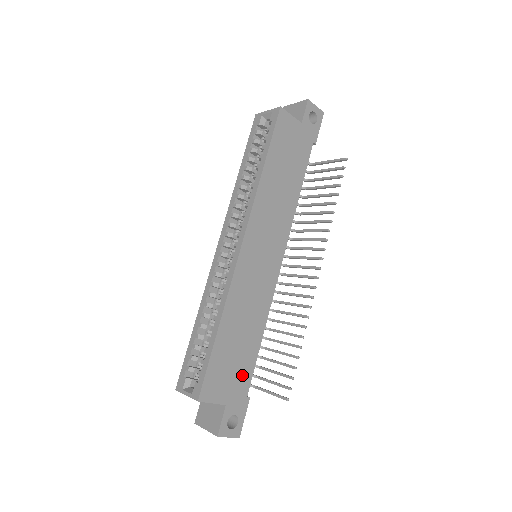
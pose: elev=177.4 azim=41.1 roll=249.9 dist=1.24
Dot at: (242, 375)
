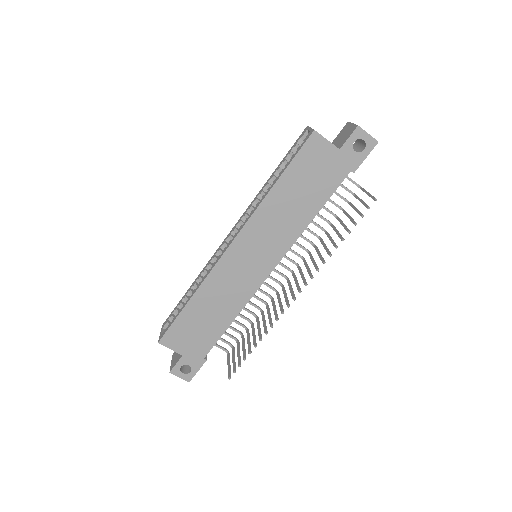
Dot at: (203, 342)
